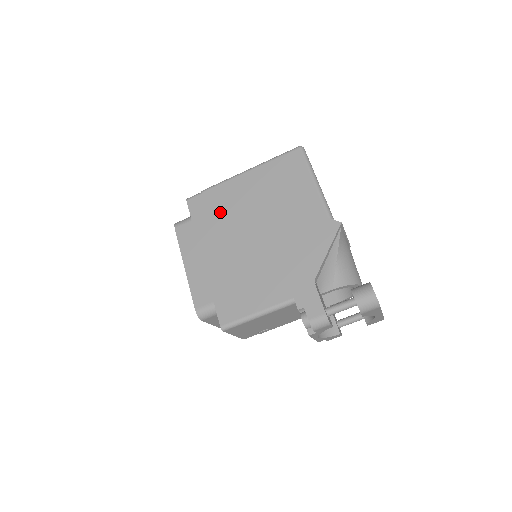
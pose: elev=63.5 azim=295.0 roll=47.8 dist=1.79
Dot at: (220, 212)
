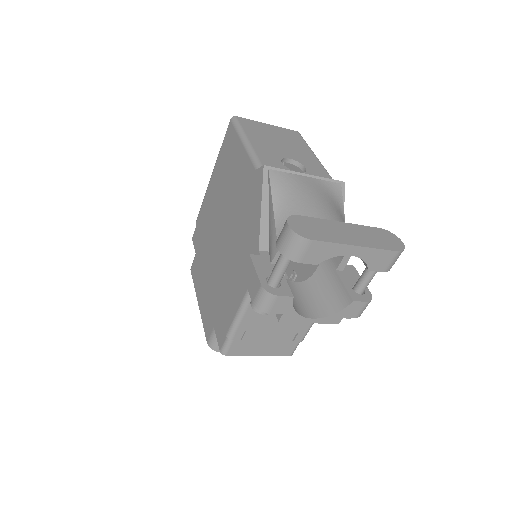
Dot at: (204, 232)
